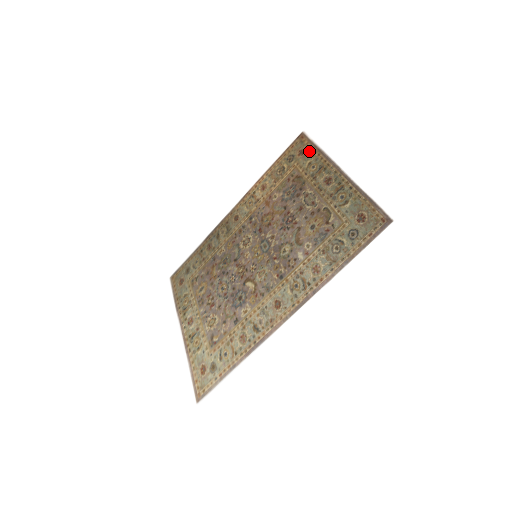
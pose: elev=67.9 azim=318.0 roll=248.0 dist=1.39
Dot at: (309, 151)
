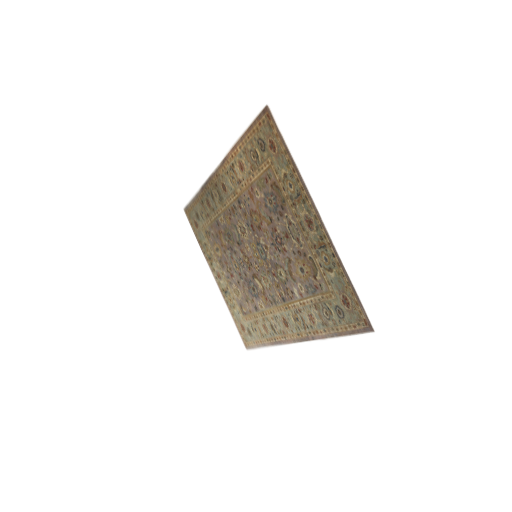
Dot at: (281, 153)
